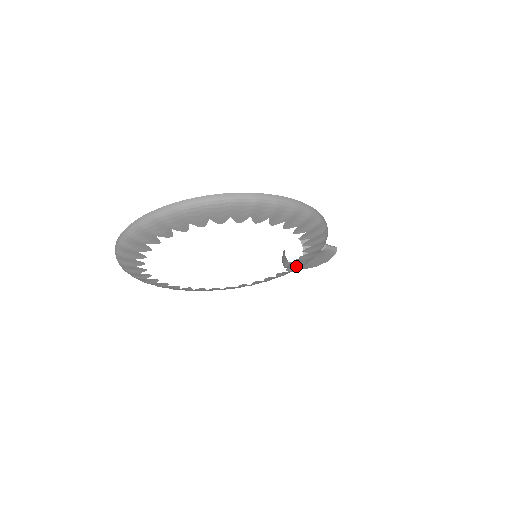
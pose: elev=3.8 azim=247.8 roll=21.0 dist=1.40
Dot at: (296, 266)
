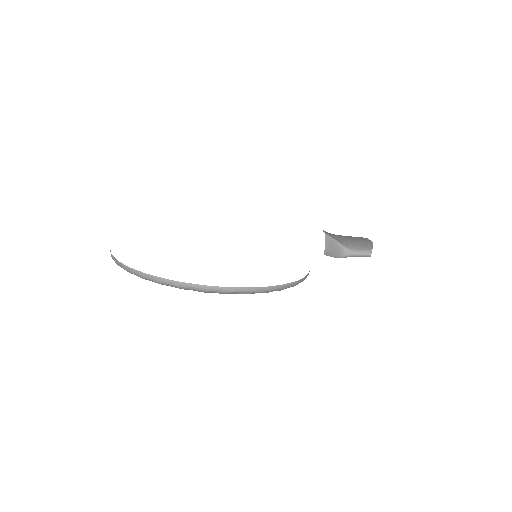
Dot at: occluded
